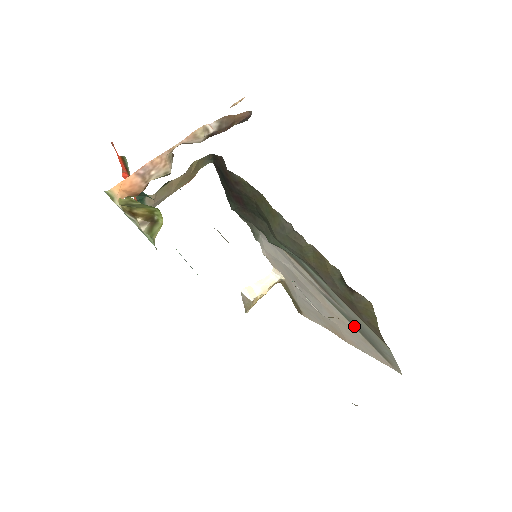
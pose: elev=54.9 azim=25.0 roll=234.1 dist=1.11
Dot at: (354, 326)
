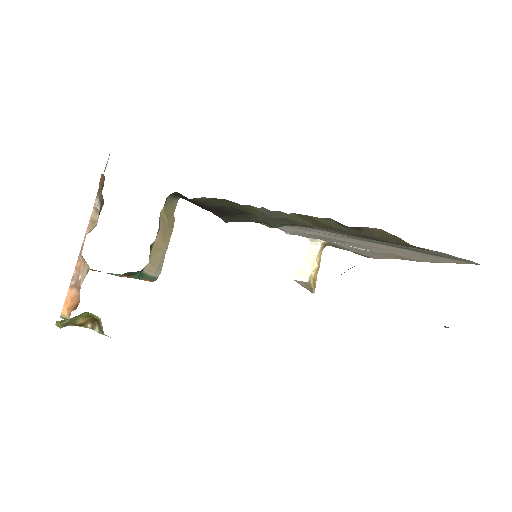
Dot at: (402, 248)
